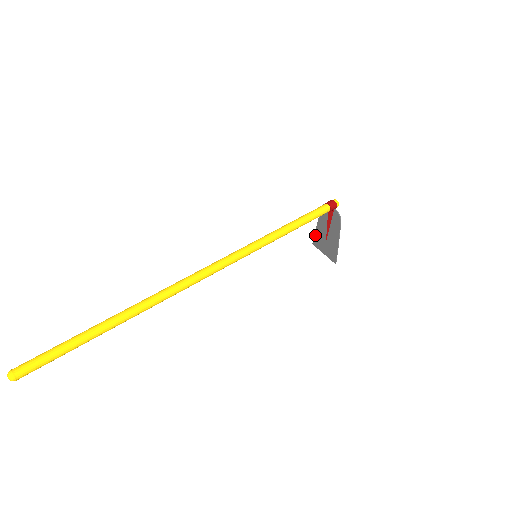
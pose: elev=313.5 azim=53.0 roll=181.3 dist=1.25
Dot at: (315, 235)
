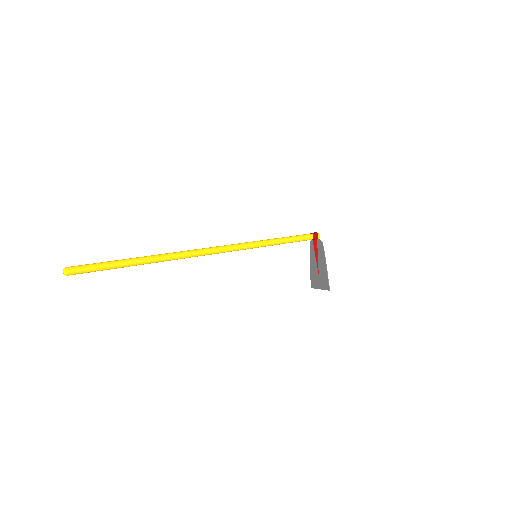
Dot at: (311, 277)
